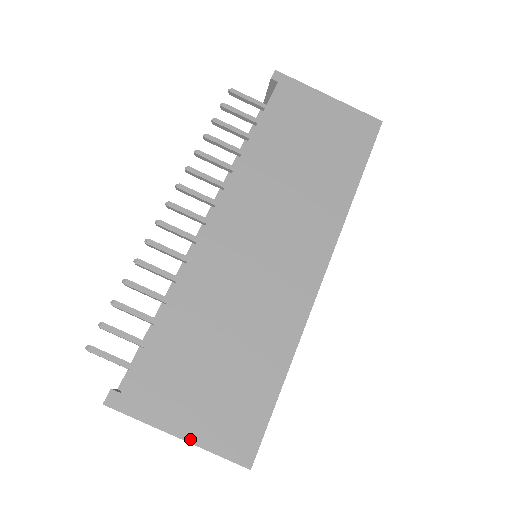
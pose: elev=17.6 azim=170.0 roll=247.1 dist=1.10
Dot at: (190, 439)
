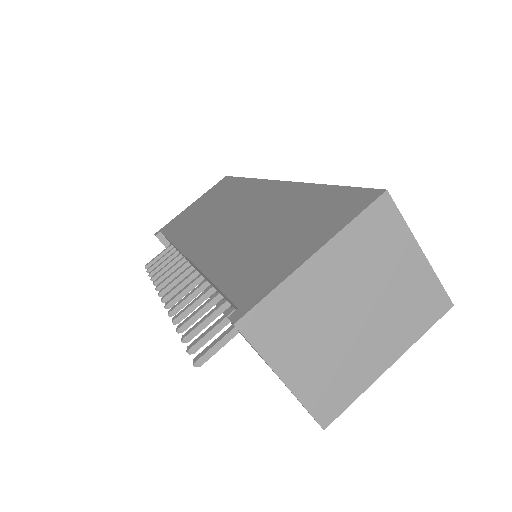
Dot at: (322, 244)
